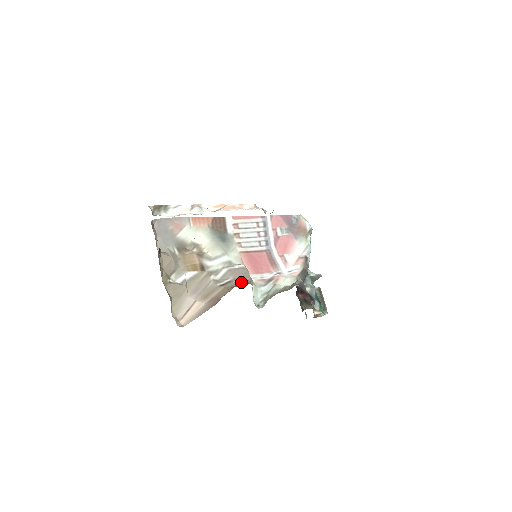
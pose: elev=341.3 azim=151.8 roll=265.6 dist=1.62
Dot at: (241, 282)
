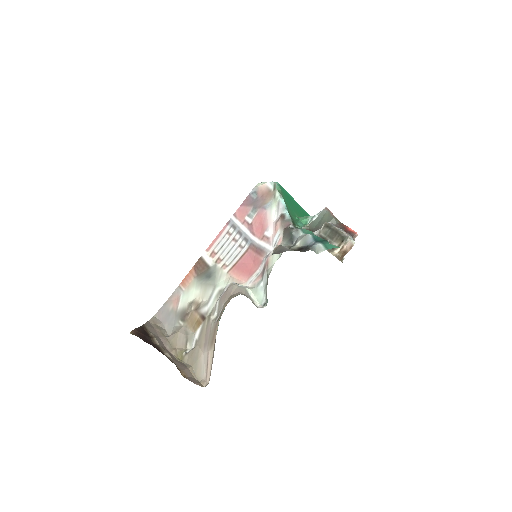
Dot at: (228, 302)
